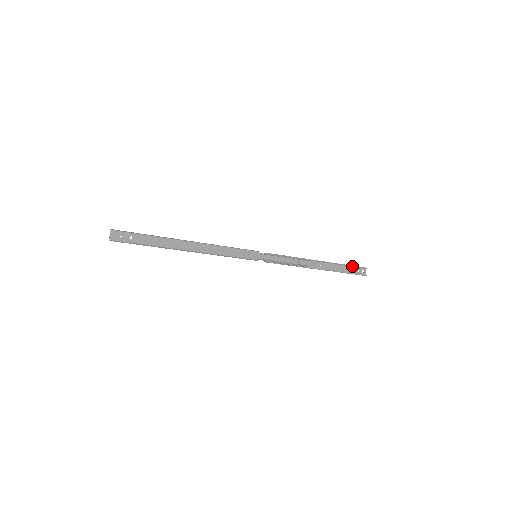
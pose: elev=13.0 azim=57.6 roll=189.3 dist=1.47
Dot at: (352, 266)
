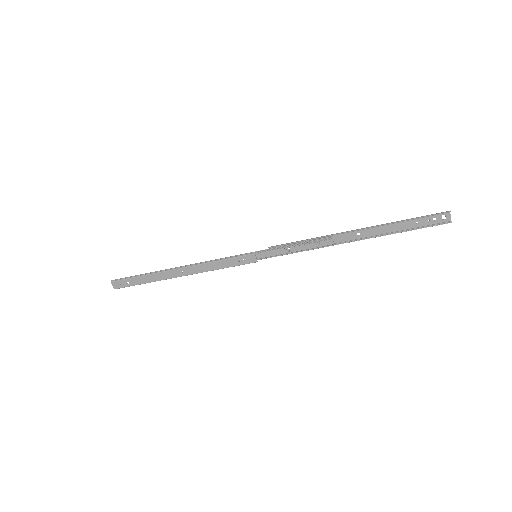
Dot at: (418, 217)
